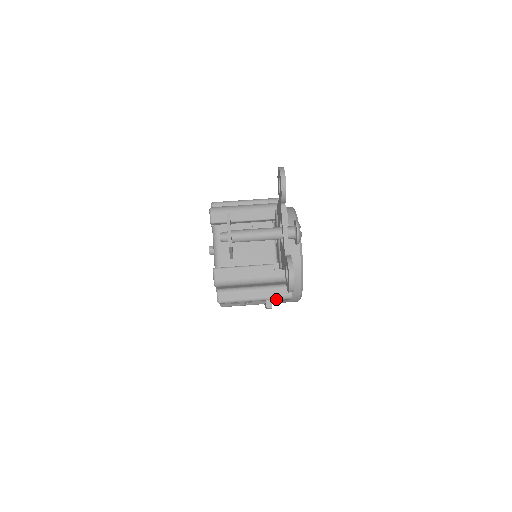
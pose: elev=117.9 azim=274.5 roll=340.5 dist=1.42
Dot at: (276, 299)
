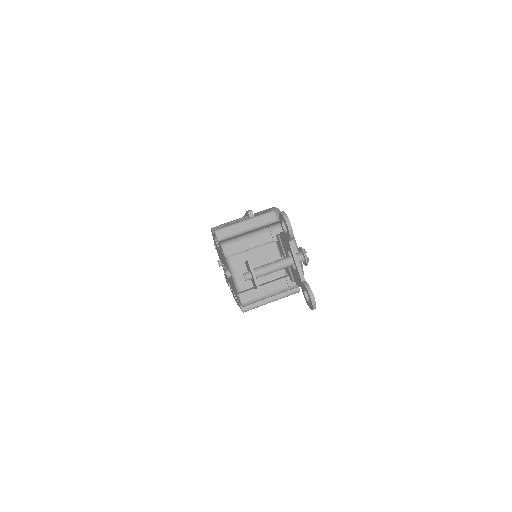
Dot at: occluded
